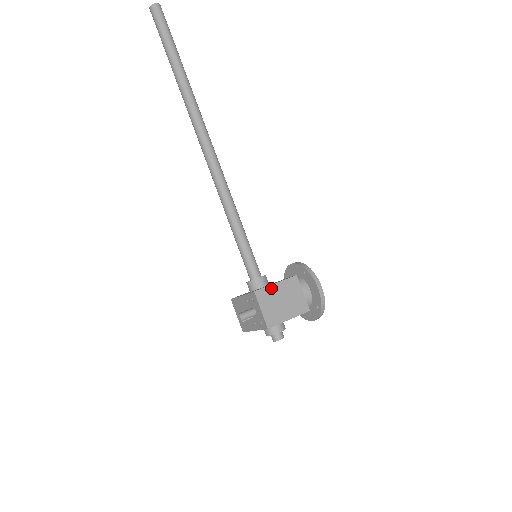
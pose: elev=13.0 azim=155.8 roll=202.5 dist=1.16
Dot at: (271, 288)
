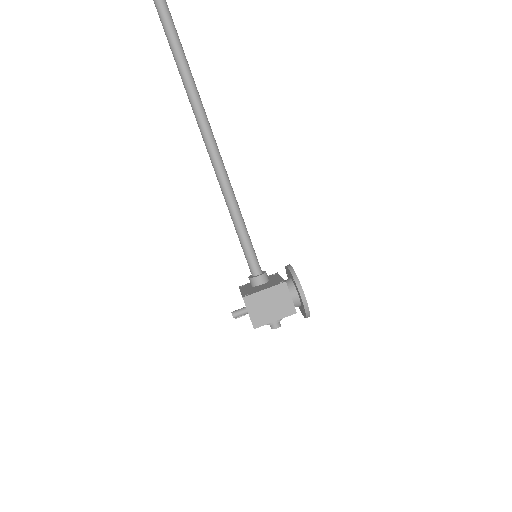
Dot at: (259, 294)
